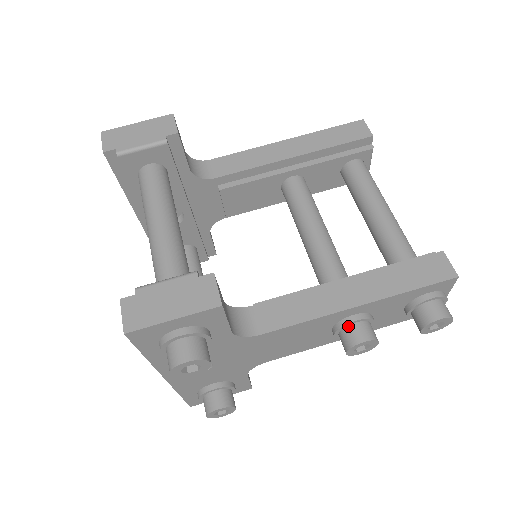
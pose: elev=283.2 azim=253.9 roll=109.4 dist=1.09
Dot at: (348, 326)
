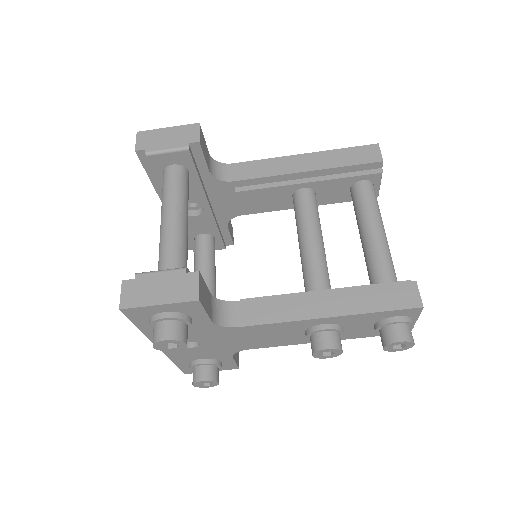
Dot at: (317, 333)
